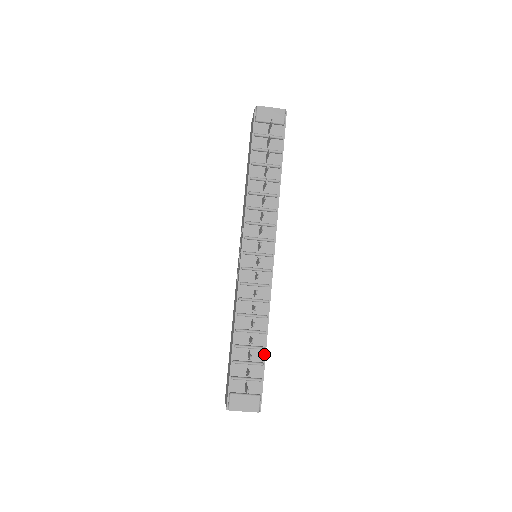
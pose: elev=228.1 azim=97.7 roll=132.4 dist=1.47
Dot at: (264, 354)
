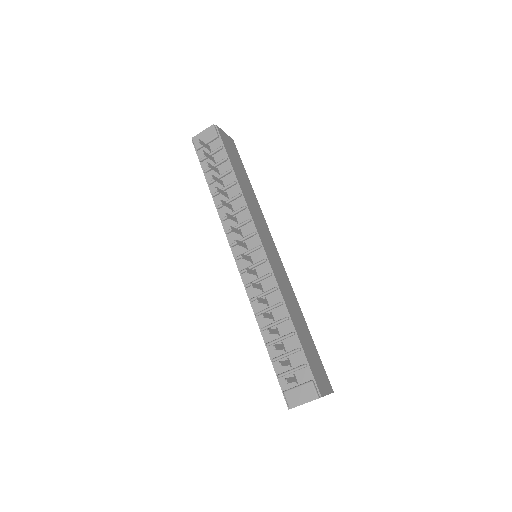
Dot at: (297, 339)
